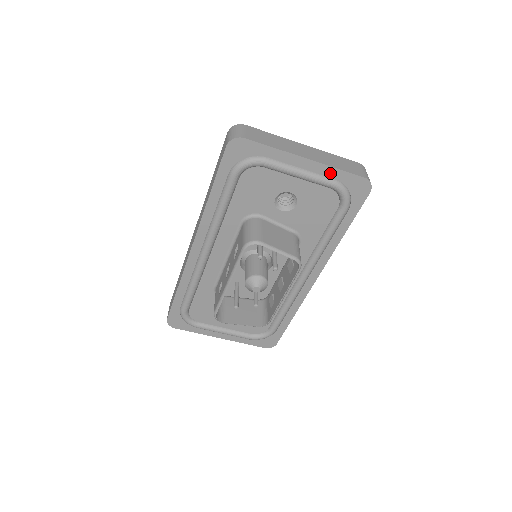
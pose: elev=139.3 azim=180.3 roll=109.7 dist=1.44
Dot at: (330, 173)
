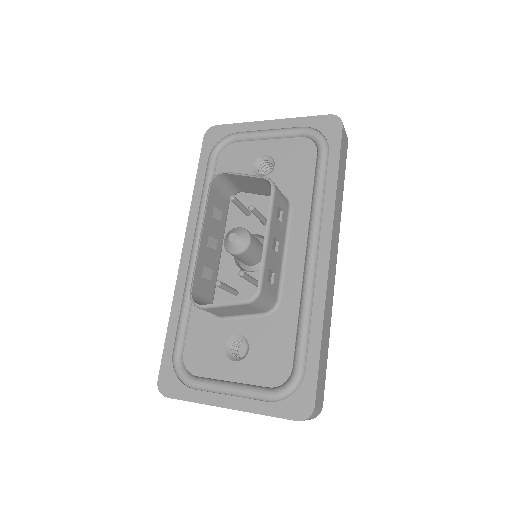
Dot at: (296, 124)
